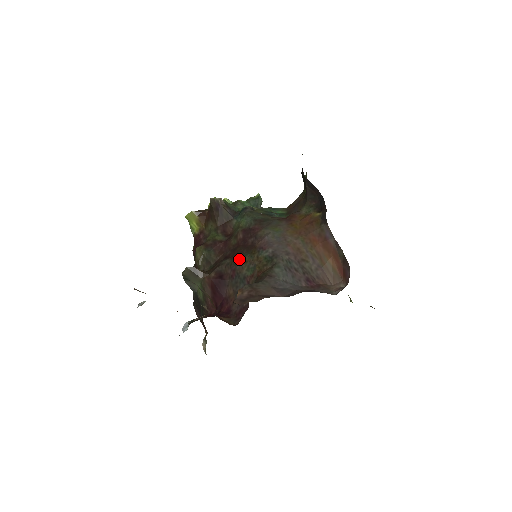
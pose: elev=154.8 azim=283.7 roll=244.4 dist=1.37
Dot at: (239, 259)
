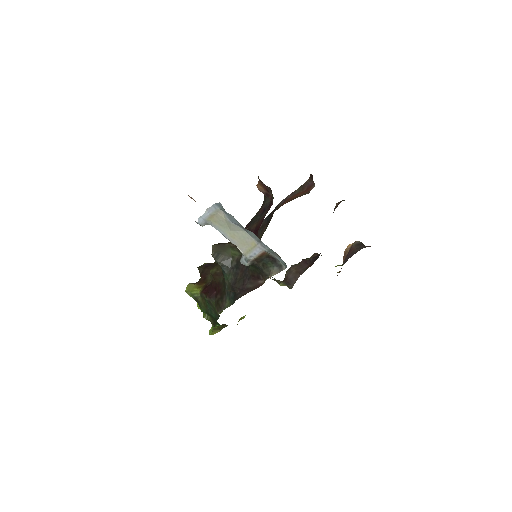
Dot at: occluded
